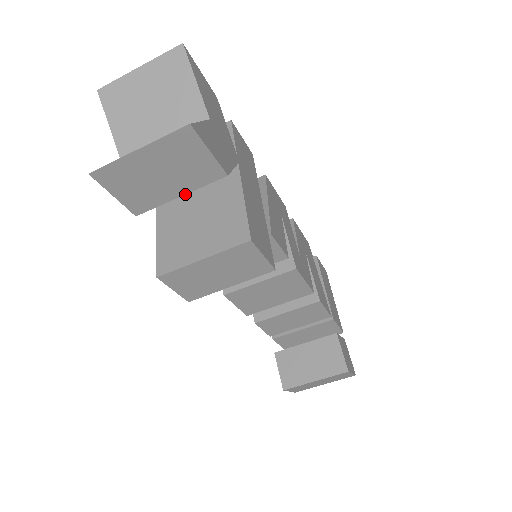
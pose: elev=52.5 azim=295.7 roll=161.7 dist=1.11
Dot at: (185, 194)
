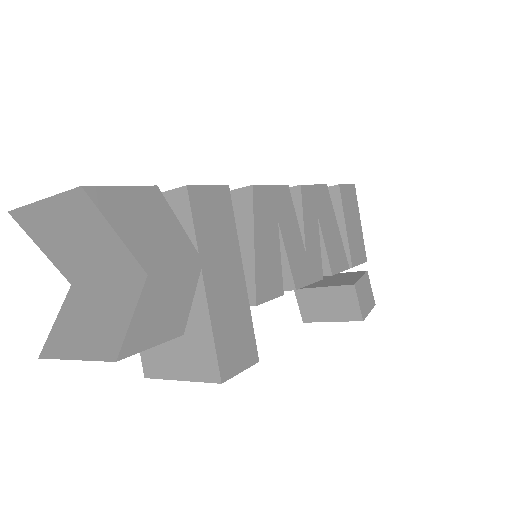
Dot at: occluded
